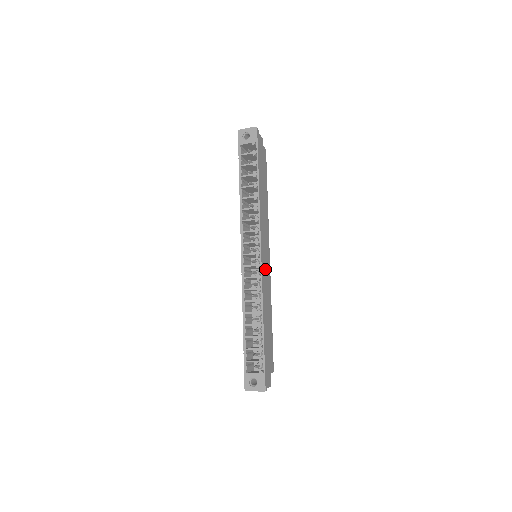
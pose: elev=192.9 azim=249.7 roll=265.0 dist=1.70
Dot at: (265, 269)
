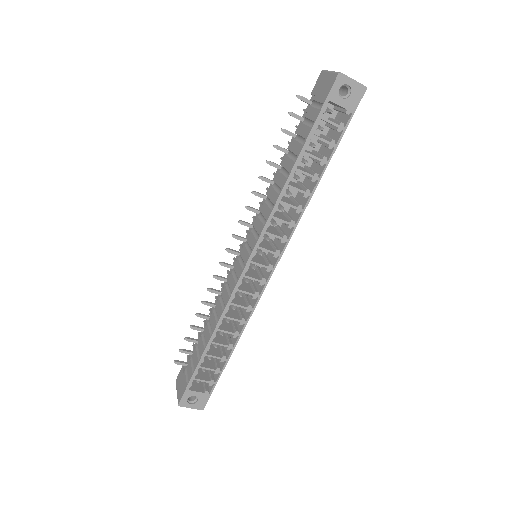
Dot at: occluded
